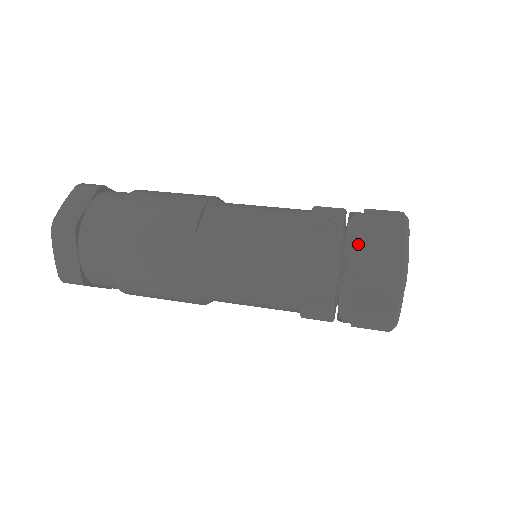
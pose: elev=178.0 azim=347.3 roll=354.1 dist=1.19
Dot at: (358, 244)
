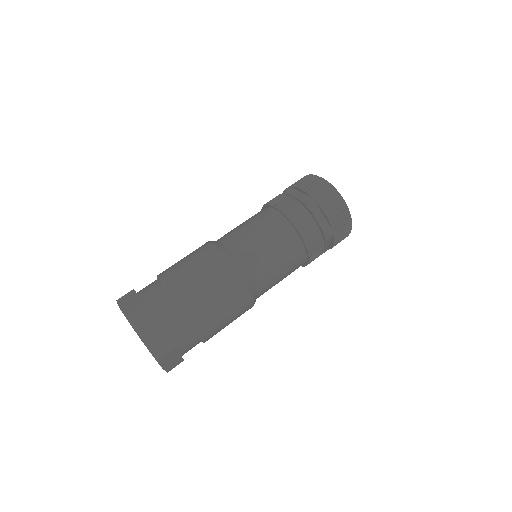
Dot at: (324, 220)
